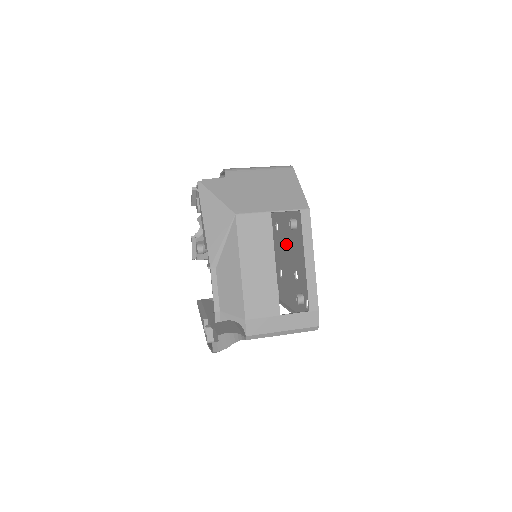
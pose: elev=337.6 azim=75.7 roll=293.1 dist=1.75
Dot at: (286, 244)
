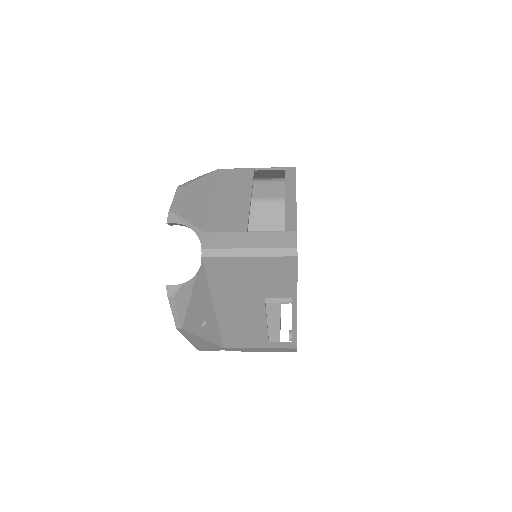
Dot at: occluded
